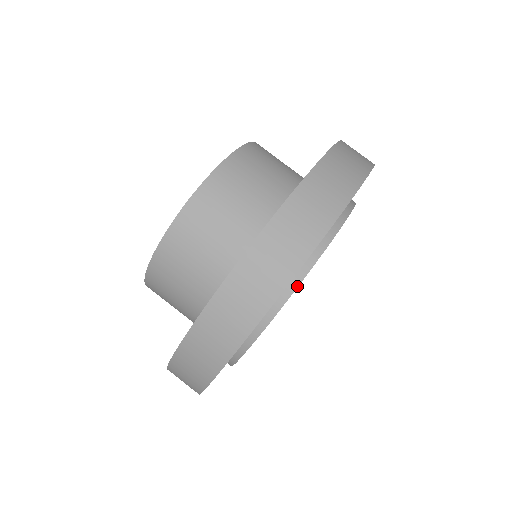
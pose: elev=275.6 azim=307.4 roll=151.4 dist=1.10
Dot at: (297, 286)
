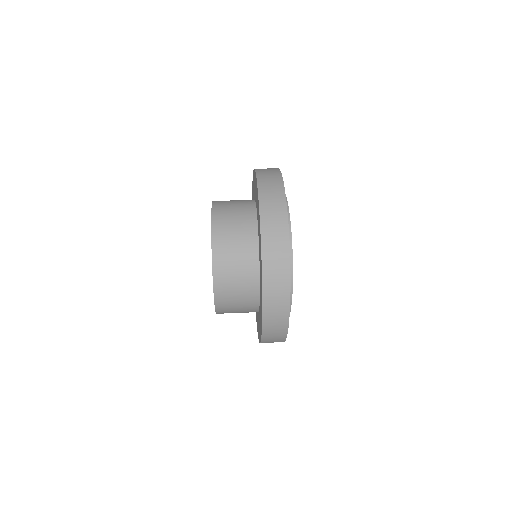
Dot at: (291, 238)
